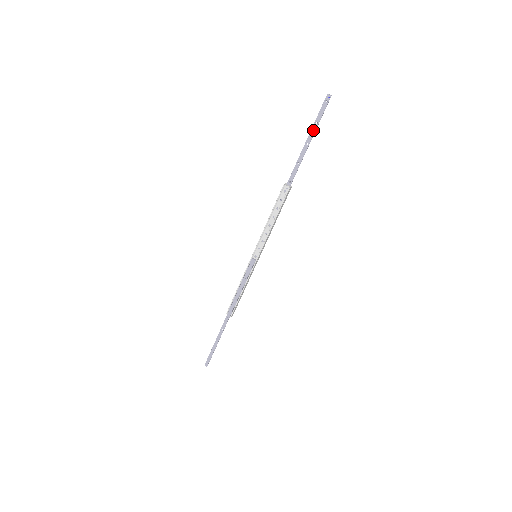
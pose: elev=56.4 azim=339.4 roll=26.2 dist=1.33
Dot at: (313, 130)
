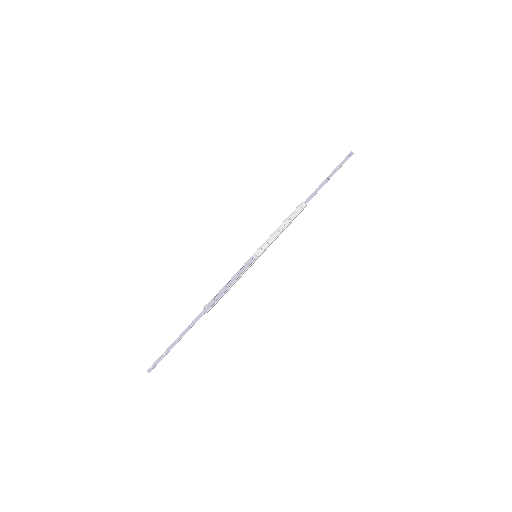
Dot at: (335, 171)
